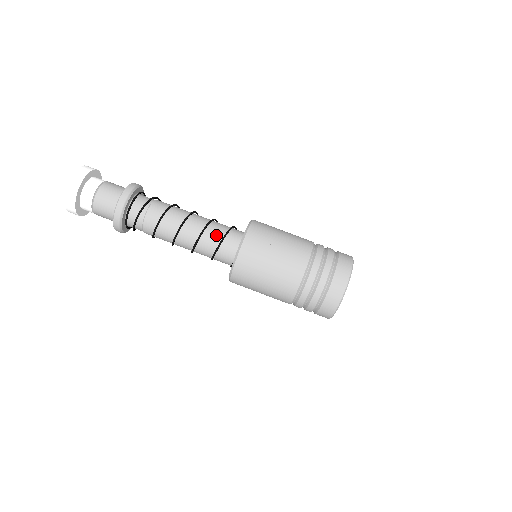
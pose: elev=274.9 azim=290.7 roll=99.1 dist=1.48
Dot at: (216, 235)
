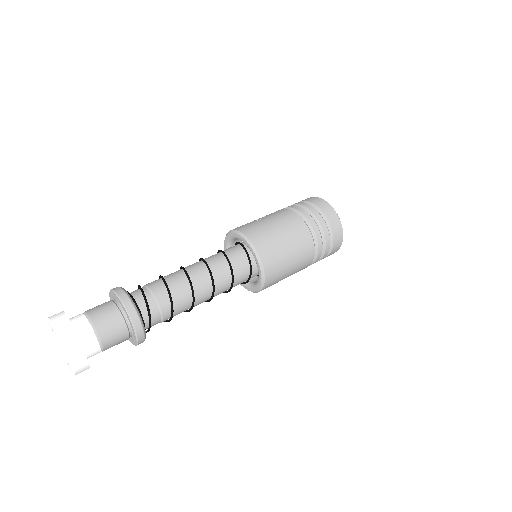
Dot at: (213, 255)
